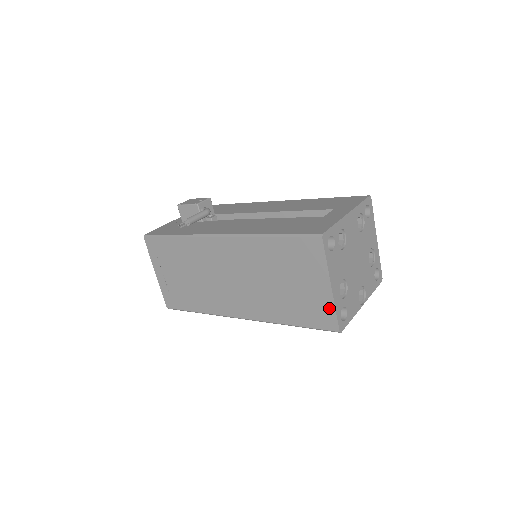
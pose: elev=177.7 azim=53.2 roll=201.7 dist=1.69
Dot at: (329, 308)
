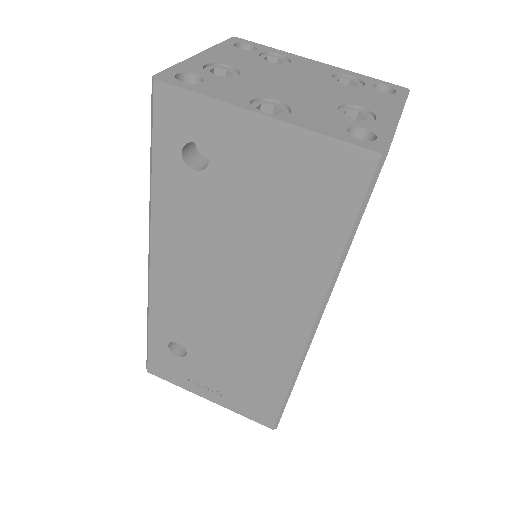
Dot at: occluded
